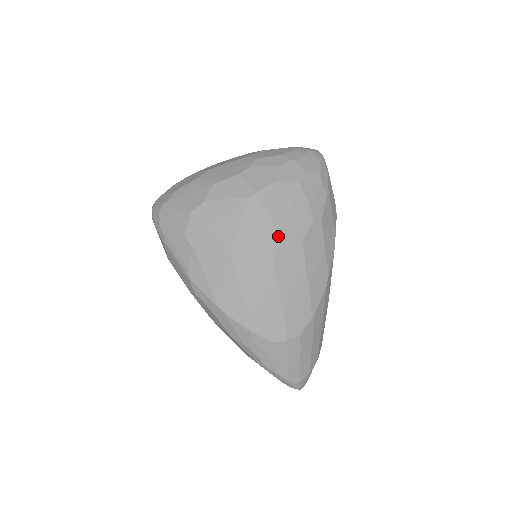
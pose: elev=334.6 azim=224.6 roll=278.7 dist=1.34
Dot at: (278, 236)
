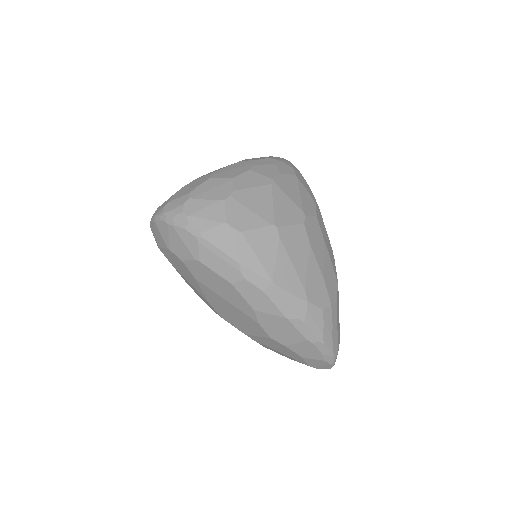
Dot at: (303, 213)
